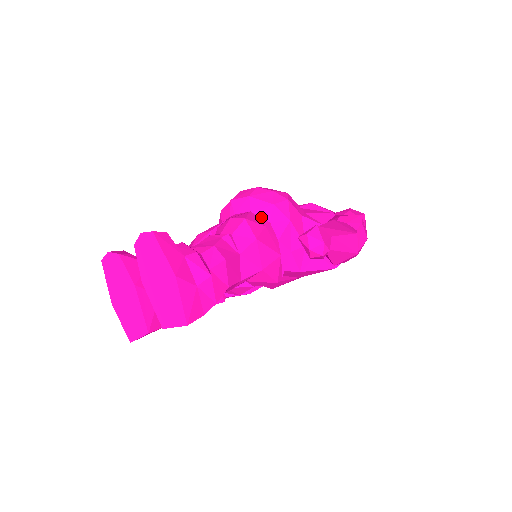
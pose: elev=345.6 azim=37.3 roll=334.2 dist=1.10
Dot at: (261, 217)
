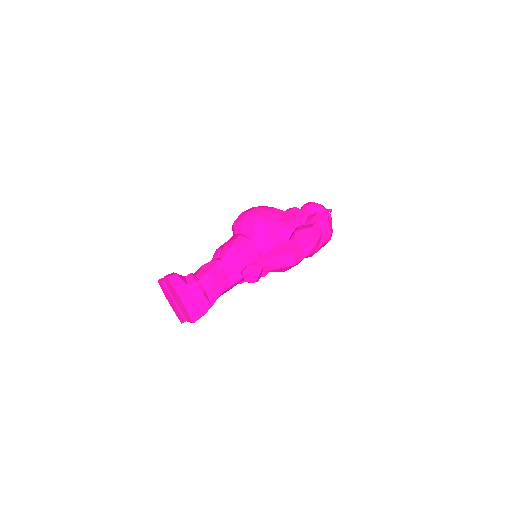
Dot at: (248, 236)
